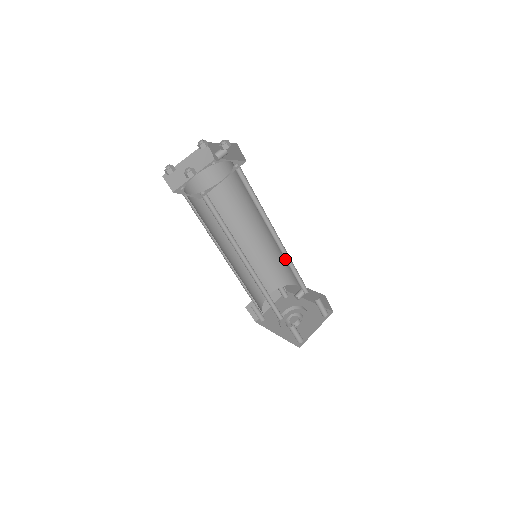
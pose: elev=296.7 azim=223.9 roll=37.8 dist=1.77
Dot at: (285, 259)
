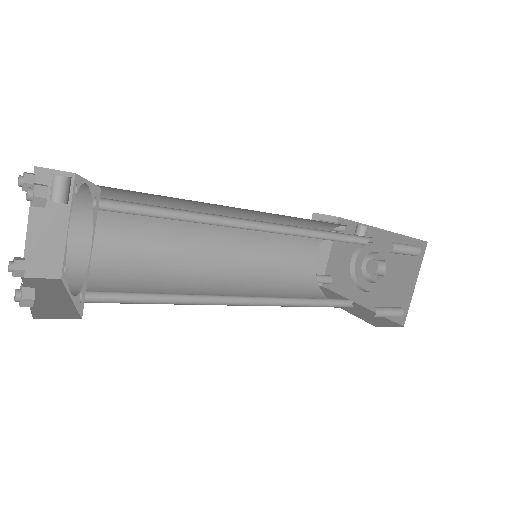
Dot at: (302, 235)
